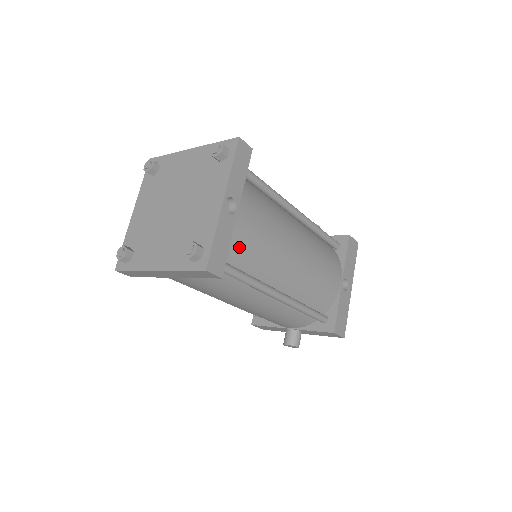
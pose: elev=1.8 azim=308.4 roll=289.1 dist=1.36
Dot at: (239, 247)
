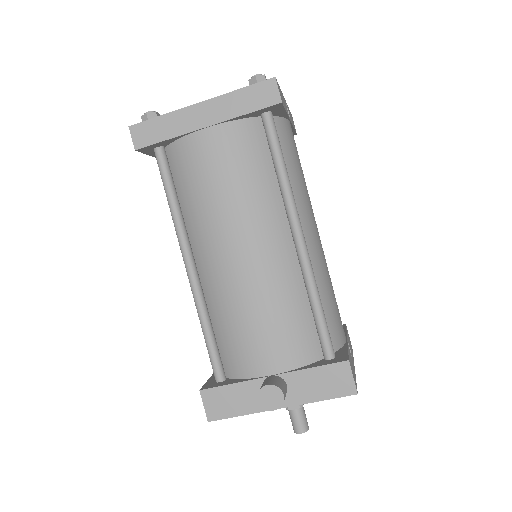
Dot at: (285, 139)
